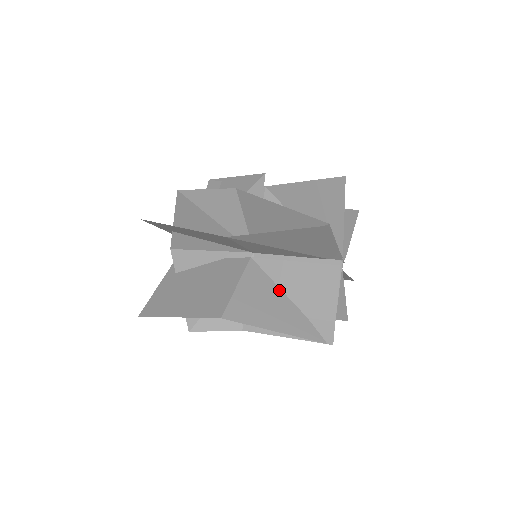
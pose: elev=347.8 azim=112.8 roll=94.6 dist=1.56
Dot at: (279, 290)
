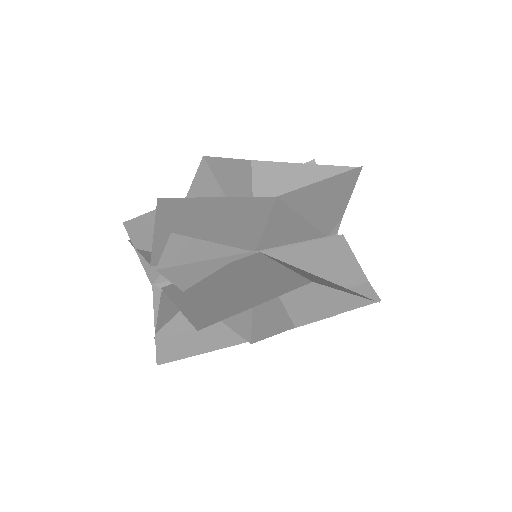
Dot at: (307, 272)
